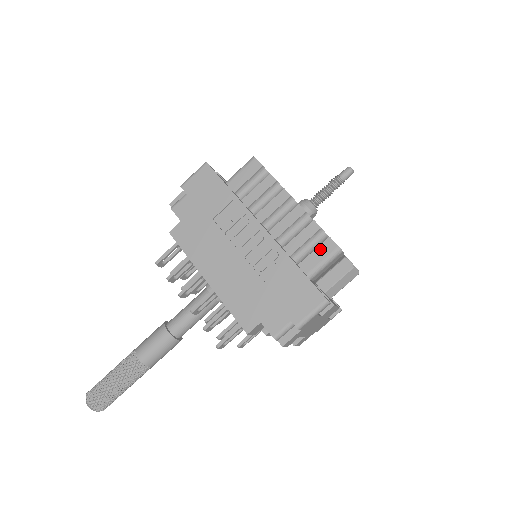
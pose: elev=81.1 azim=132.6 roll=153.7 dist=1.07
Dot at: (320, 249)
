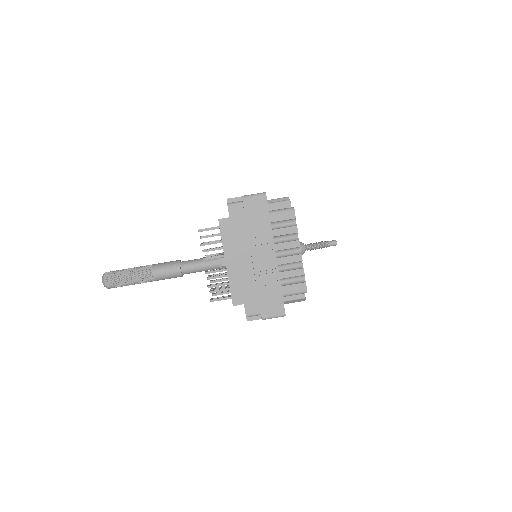
Dot at: (297, 286)
